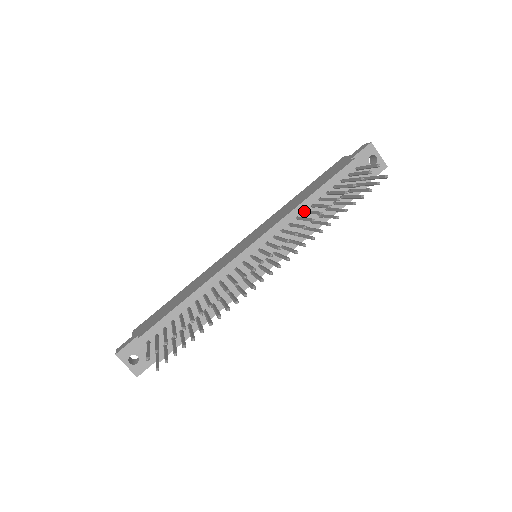
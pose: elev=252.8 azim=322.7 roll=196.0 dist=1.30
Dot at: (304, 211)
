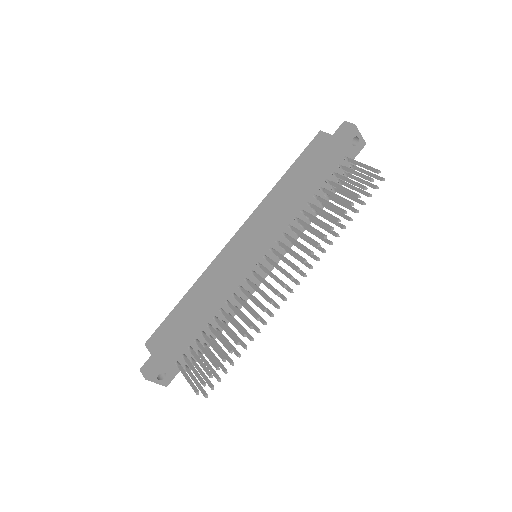
Dot at: (302, 211)
